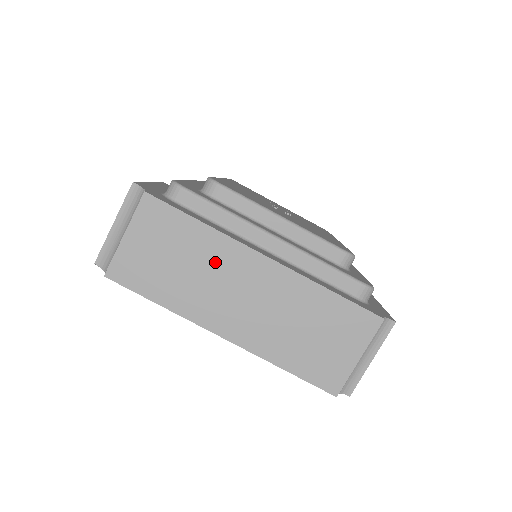
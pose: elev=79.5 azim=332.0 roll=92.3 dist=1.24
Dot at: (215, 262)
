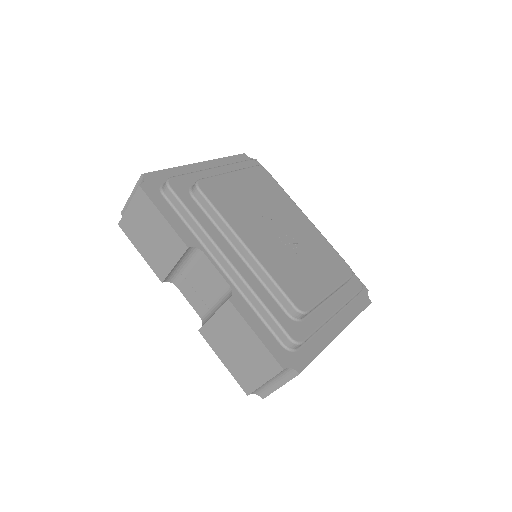
Dot at: occluded
